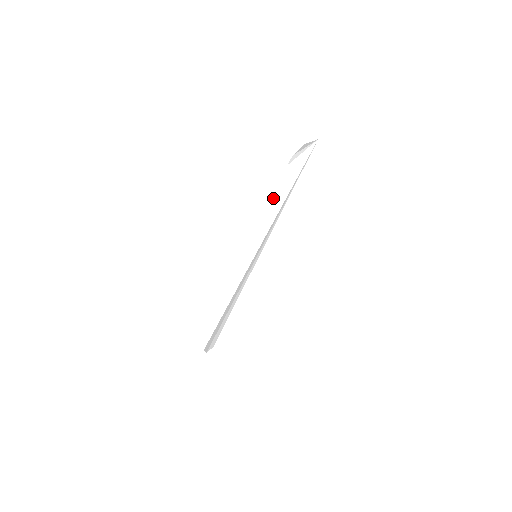
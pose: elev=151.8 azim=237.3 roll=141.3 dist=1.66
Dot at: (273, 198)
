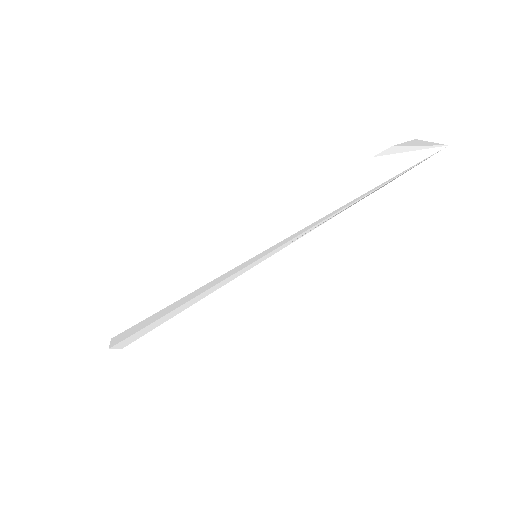
Dot at: (329, 191)
